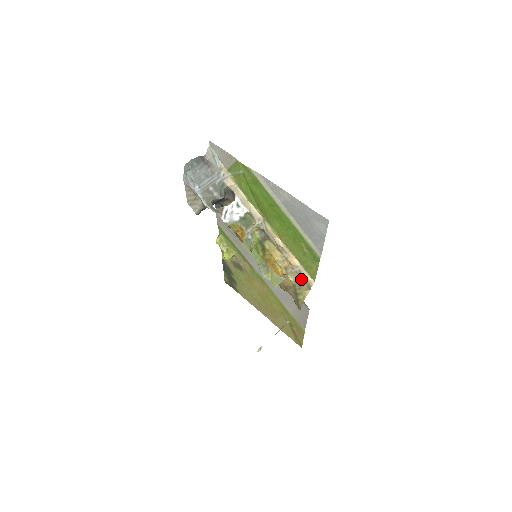
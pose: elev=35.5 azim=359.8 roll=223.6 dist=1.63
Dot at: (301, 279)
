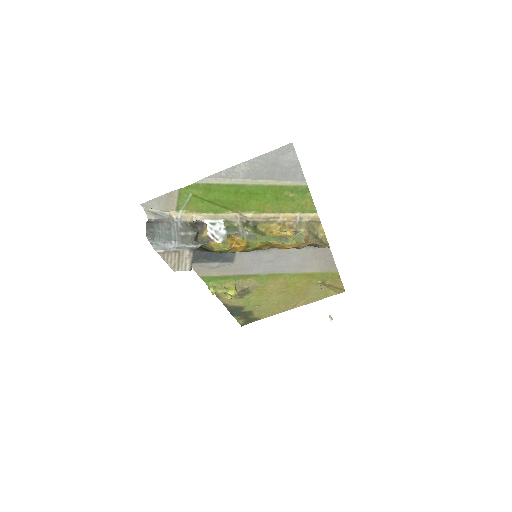
Dot at: (307, 223)
